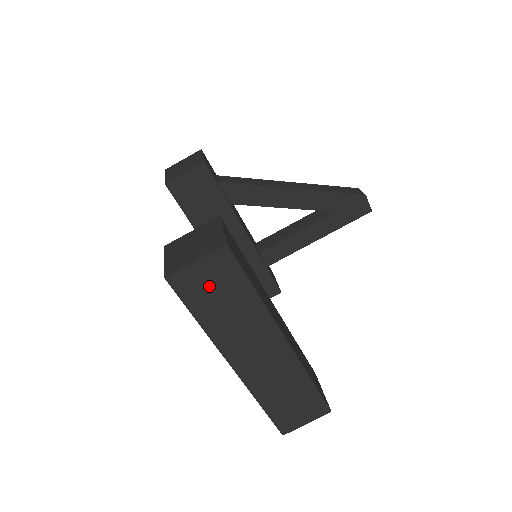
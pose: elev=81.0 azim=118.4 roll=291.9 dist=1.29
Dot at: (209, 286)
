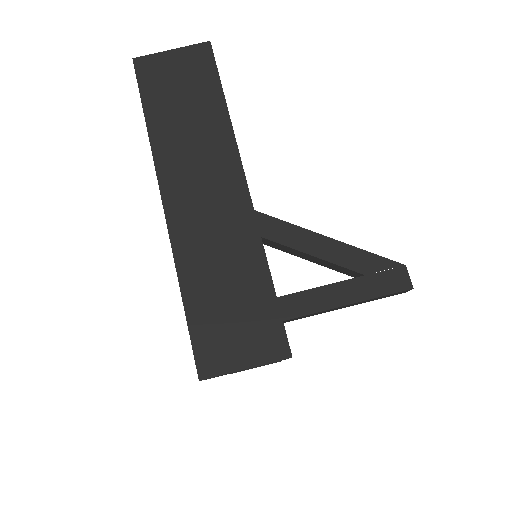
Dot at: (175, 81)
